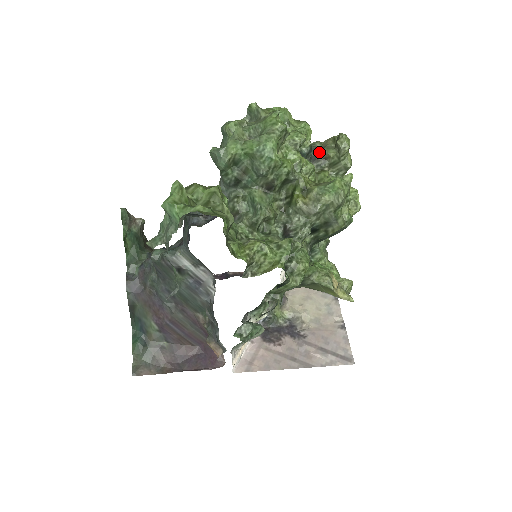
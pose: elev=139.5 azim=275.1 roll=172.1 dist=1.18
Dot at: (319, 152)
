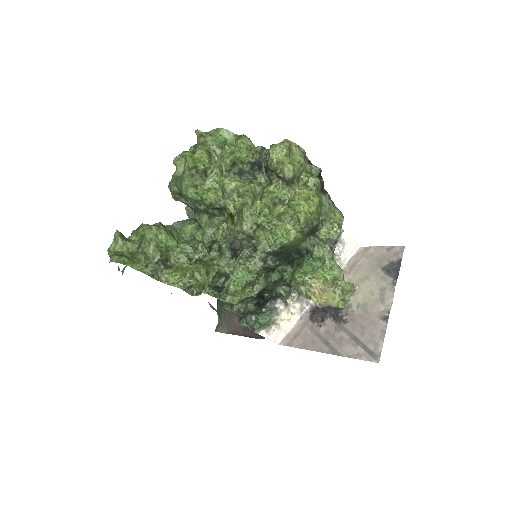
Dot at: (266, 163)
